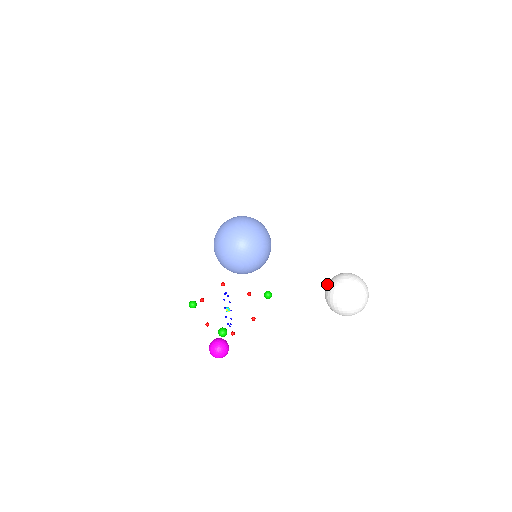
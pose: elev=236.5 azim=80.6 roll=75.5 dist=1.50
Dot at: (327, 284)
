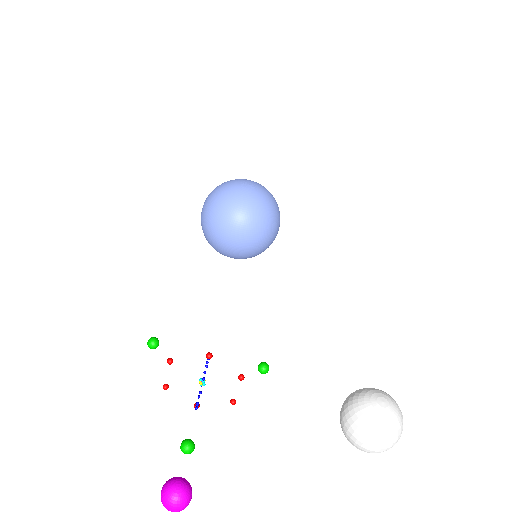
Dot at: (353, 401)
